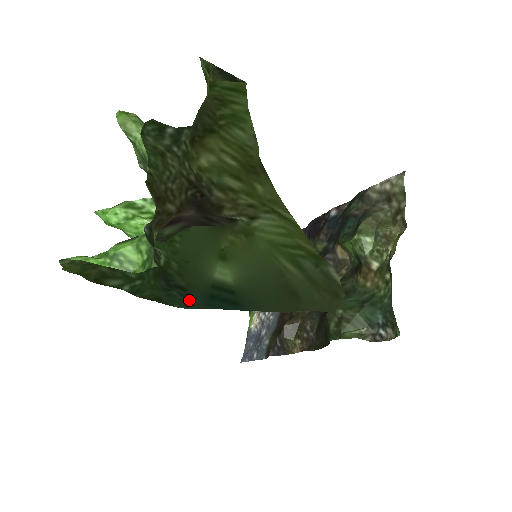
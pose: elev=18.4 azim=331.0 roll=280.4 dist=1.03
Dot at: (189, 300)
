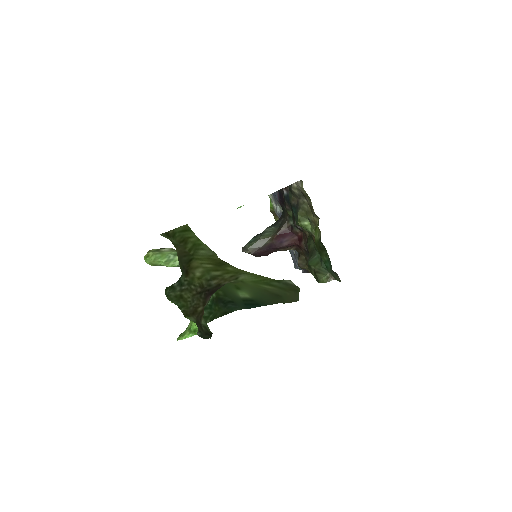
Dot at: (238, 306)
